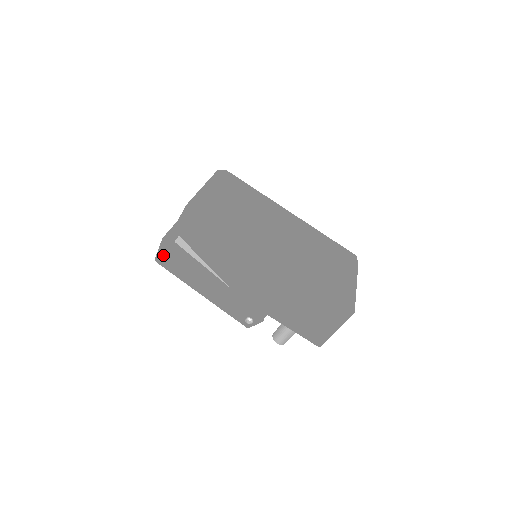
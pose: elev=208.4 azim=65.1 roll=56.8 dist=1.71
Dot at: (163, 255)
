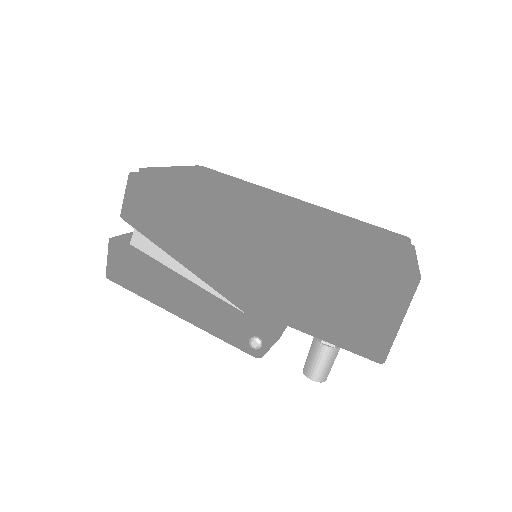
Dot at: (113, 263)
